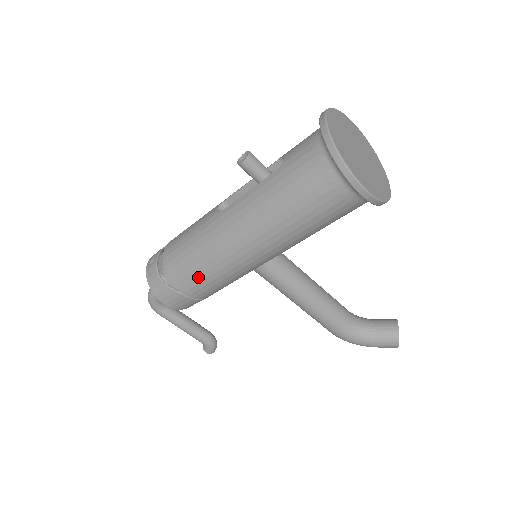
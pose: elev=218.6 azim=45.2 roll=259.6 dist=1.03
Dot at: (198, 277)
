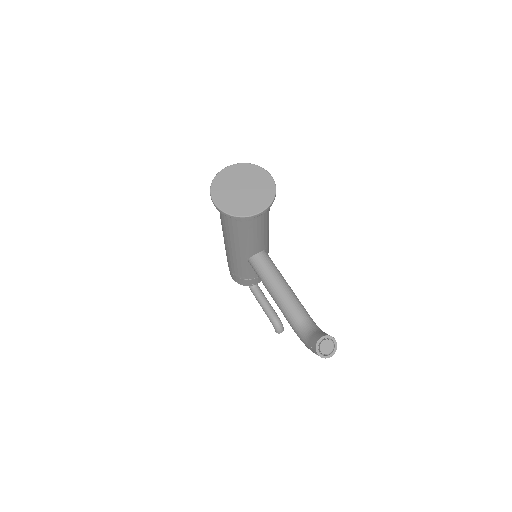
Dot at: (228, 260)
